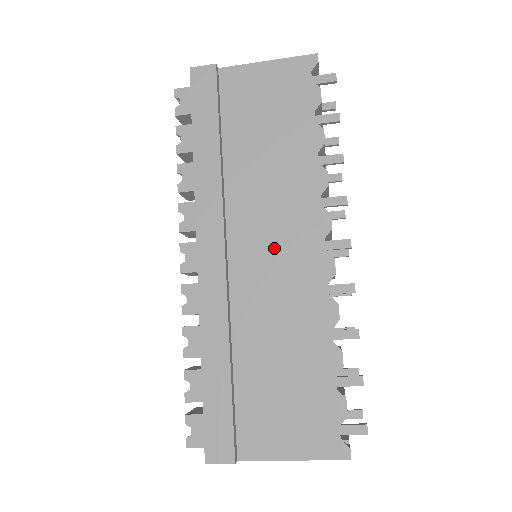
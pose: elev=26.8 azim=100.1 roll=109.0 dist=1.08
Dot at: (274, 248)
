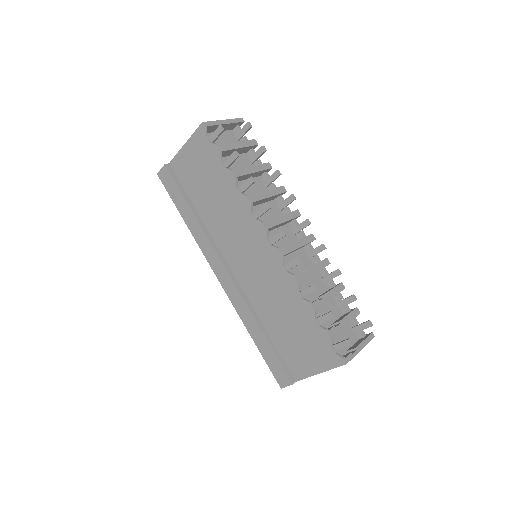
Dot at: (248, 257)
